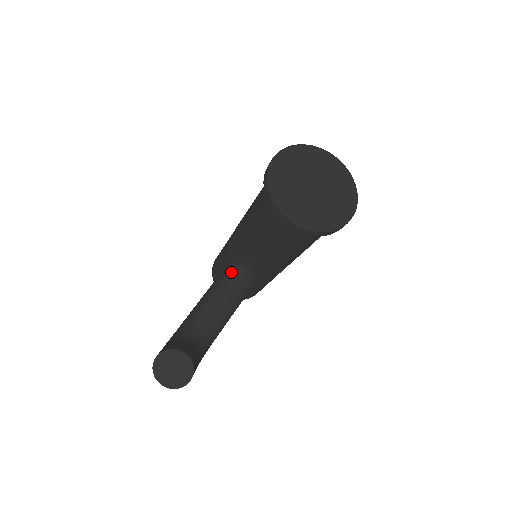
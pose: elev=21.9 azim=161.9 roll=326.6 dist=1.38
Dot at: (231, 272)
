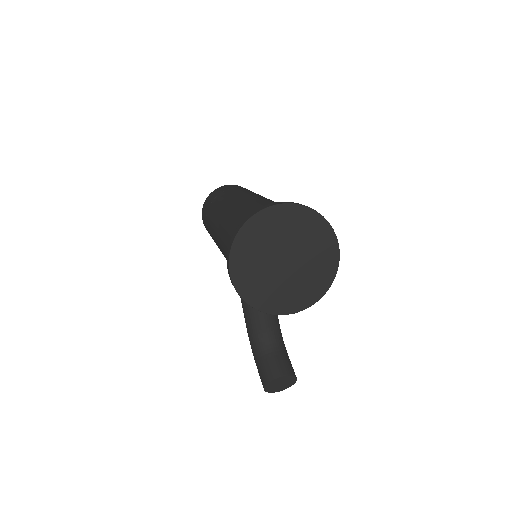
Dot at: occluded
